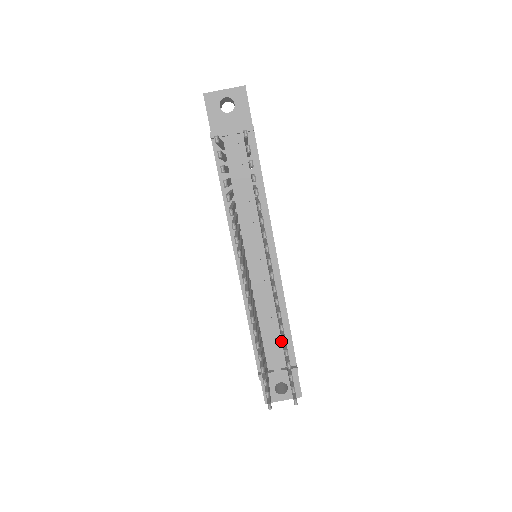
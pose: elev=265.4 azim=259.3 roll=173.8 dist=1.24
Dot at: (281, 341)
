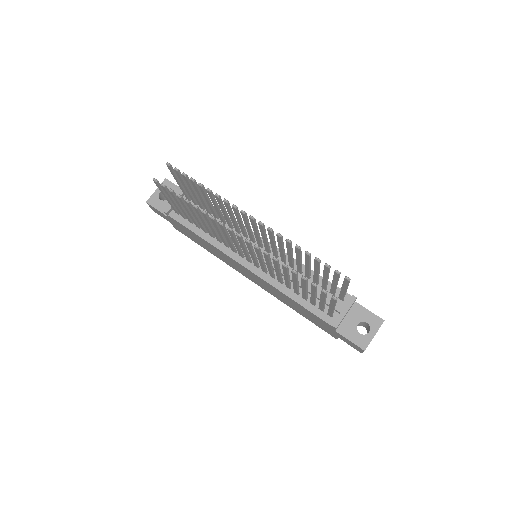
Dot at: occluded
